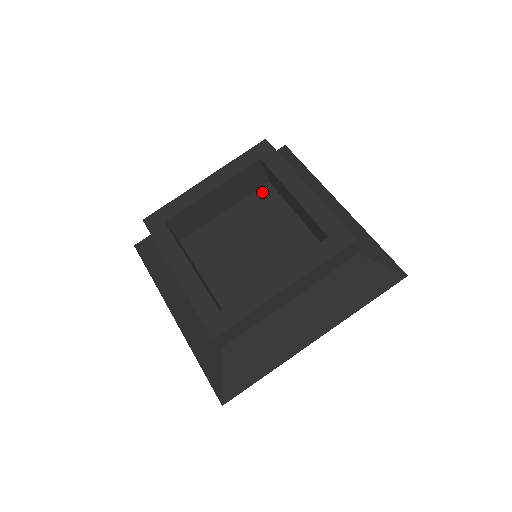
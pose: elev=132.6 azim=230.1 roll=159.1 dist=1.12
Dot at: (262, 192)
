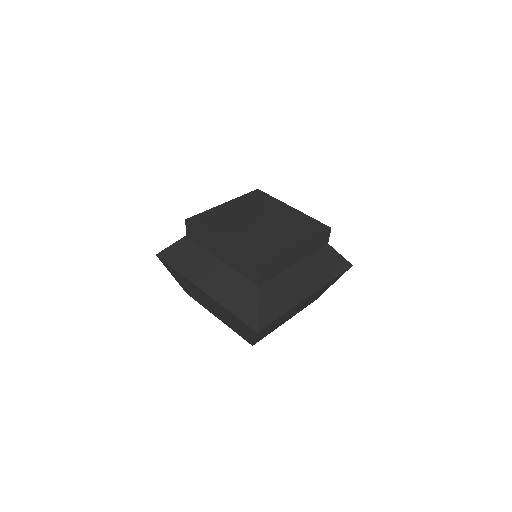
Dot at: (253, 223)
